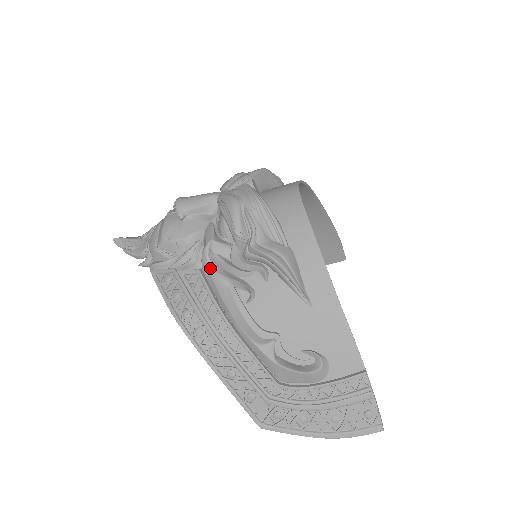
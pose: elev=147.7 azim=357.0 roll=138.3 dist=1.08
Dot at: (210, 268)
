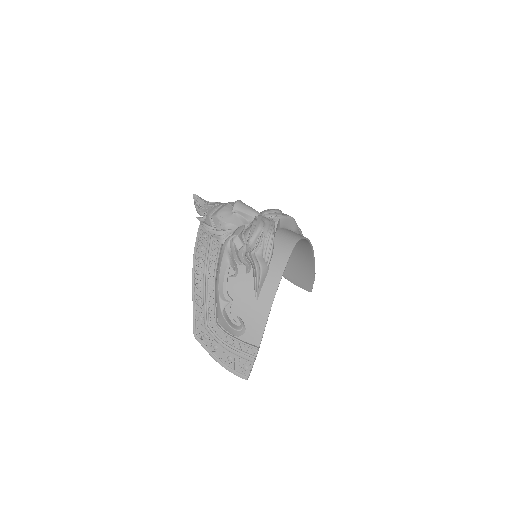
Dot at: (226, 247)
